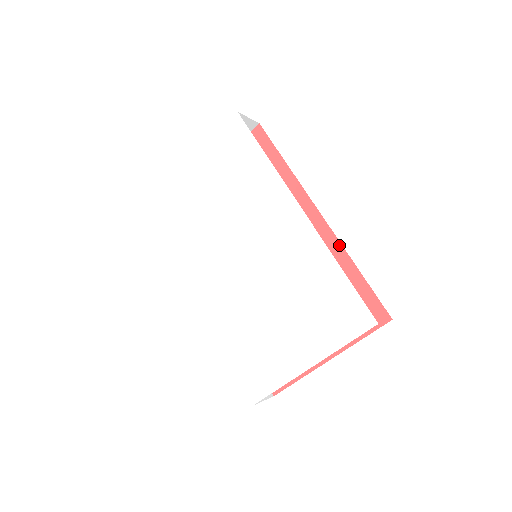
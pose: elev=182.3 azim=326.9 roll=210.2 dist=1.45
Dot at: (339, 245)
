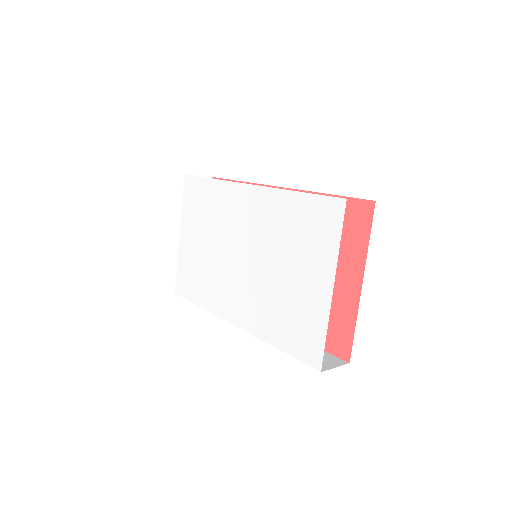
Dot at: occluded
